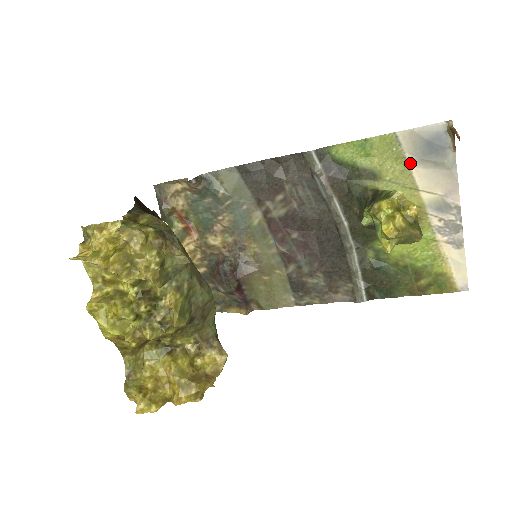
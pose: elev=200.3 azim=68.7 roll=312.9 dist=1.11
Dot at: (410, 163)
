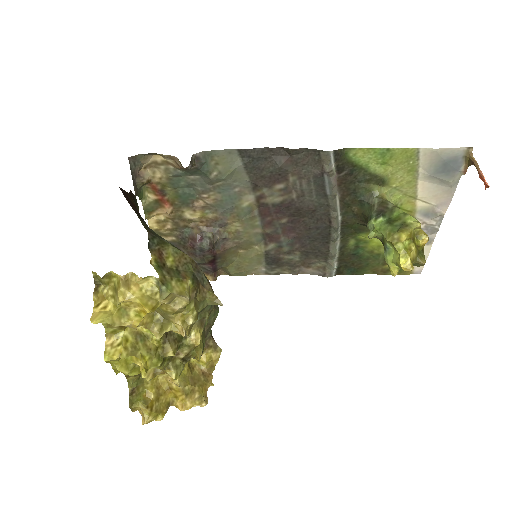
Dot at: (420, 176)
